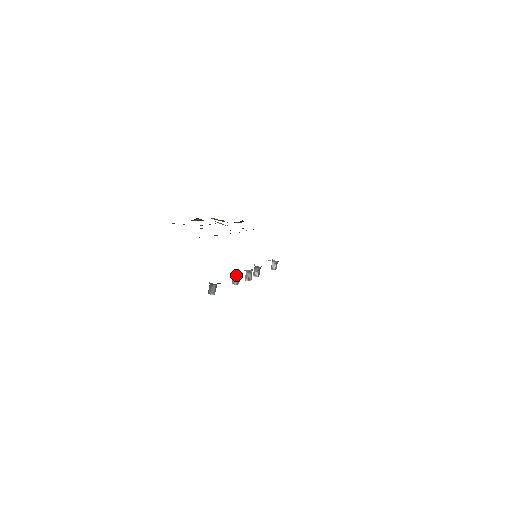
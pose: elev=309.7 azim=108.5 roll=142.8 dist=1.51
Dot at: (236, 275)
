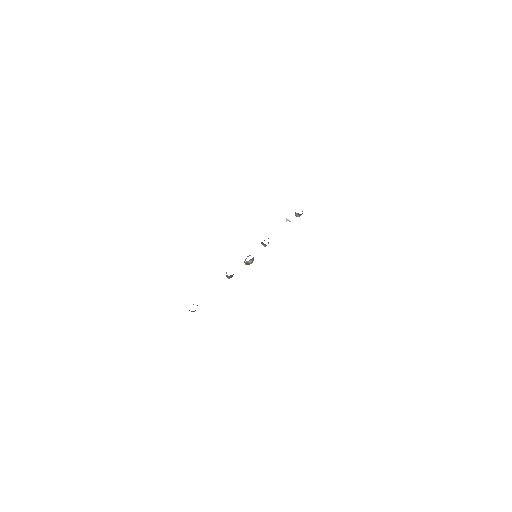
Dot at: (228, 276)
